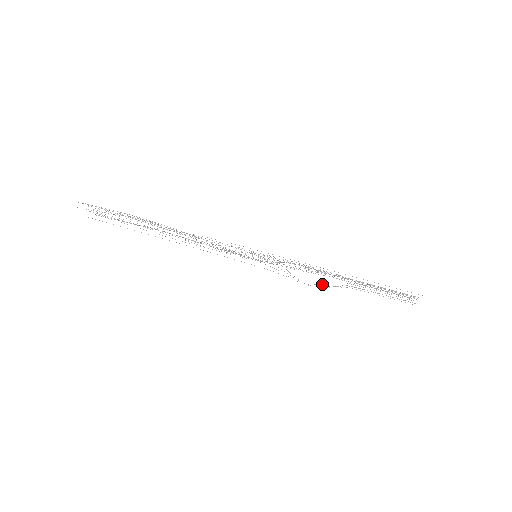
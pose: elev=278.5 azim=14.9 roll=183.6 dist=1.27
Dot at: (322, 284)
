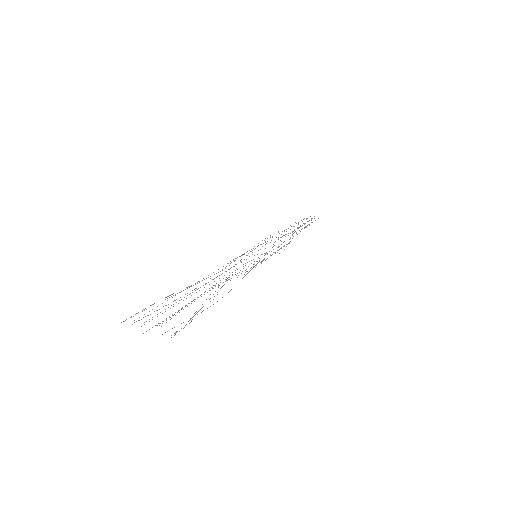
Dot at: occluded
